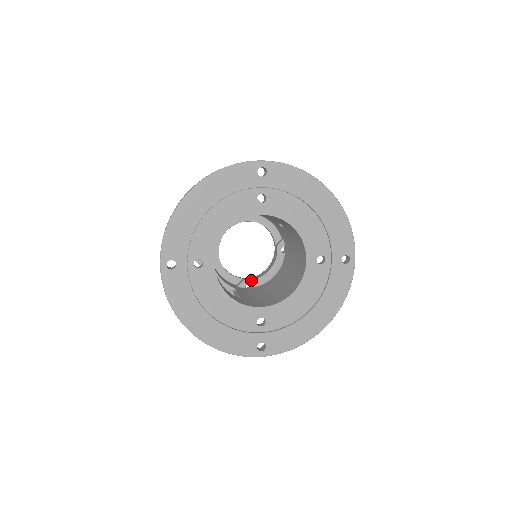
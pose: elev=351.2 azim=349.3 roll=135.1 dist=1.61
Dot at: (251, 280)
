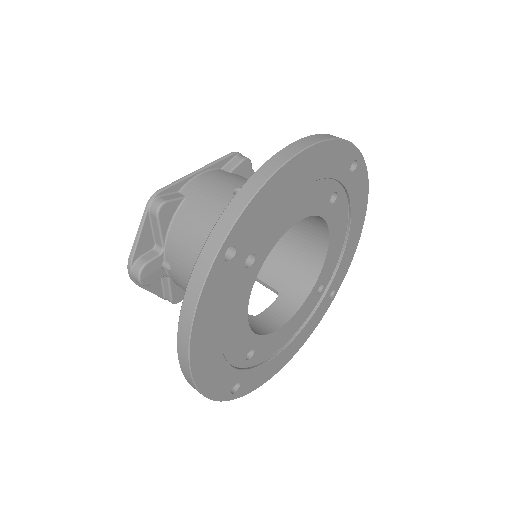
Dot at: occluded
